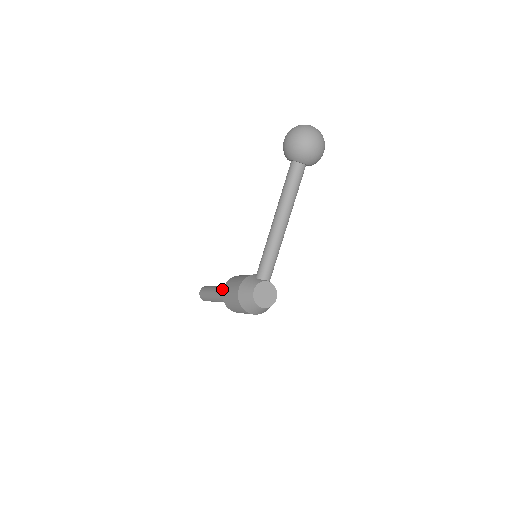
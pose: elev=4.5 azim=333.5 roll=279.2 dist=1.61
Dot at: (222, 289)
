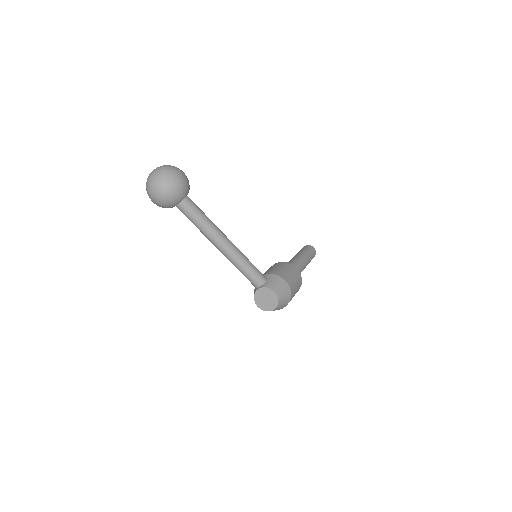
Dot at: occluded
